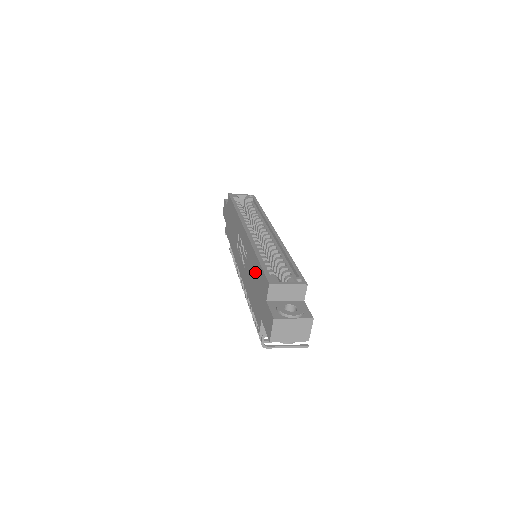
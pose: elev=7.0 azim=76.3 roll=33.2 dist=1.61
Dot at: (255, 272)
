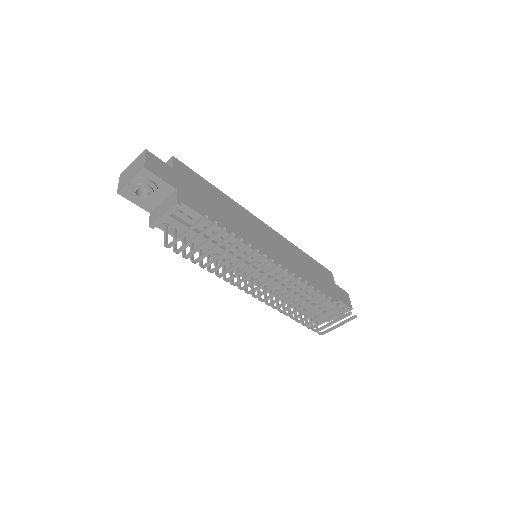
Dot at: occluded
